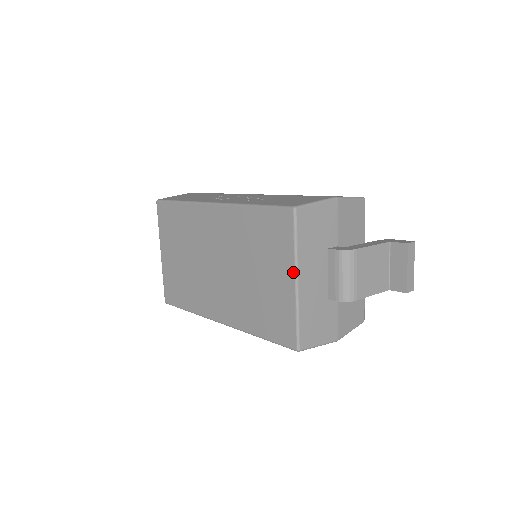
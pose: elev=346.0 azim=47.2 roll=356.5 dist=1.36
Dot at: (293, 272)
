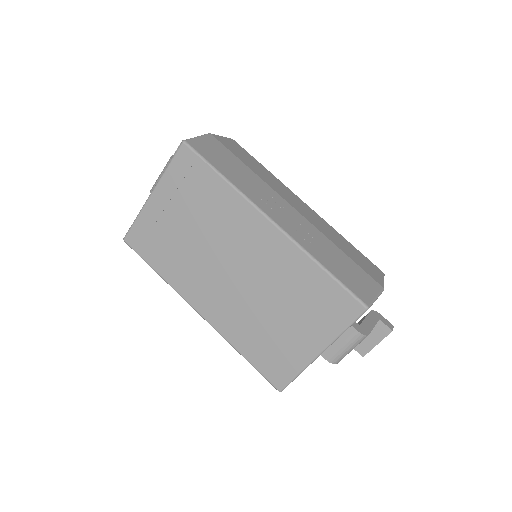
Dot at: (324, 346)
